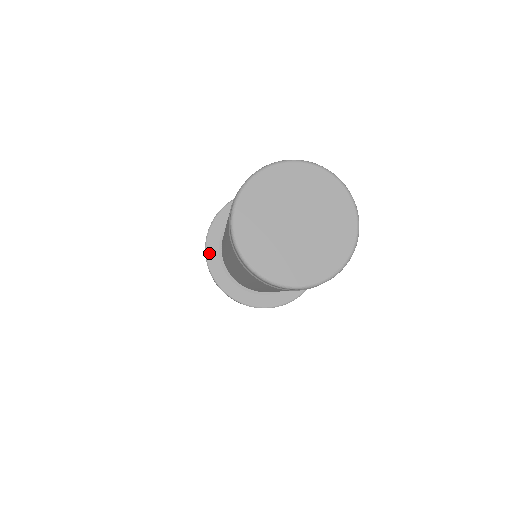
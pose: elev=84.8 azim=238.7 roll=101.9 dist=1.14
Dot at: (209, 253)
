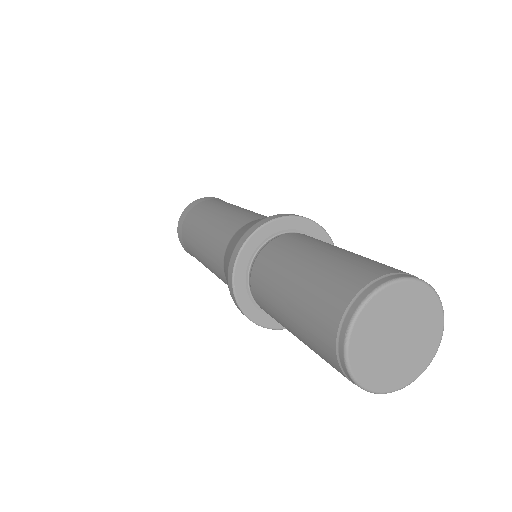
Dot at: (237, 288)
